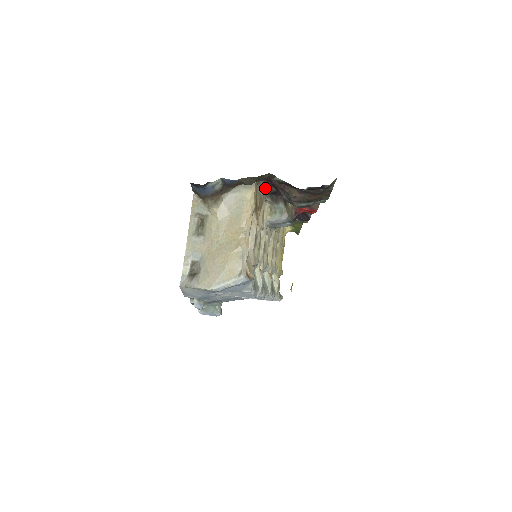
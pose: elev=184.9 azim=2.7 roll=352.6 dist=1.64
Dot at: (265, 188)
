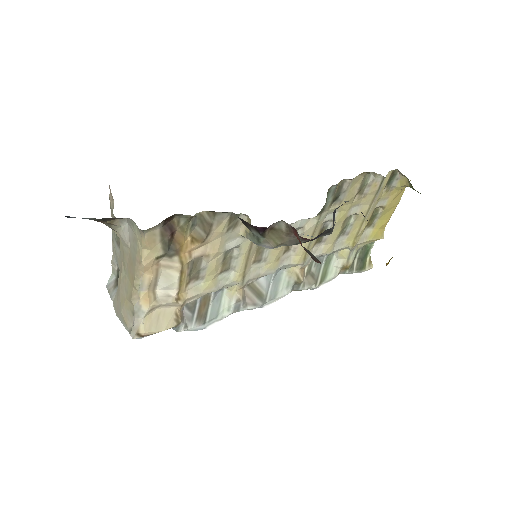
Dot at: (207, 212)
